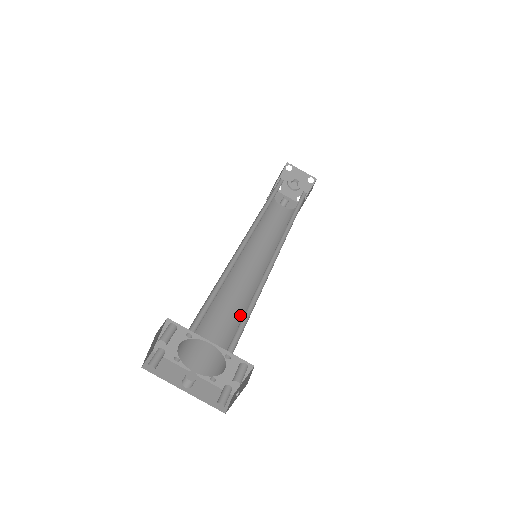
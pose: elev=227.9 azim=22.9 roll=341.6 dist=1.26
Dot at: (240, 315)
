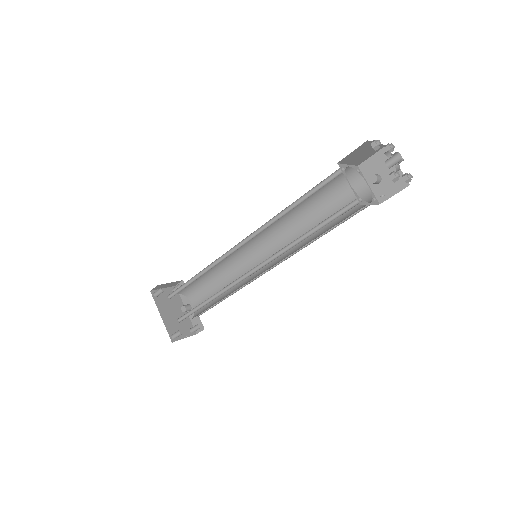
Dot at: (229, 291)
